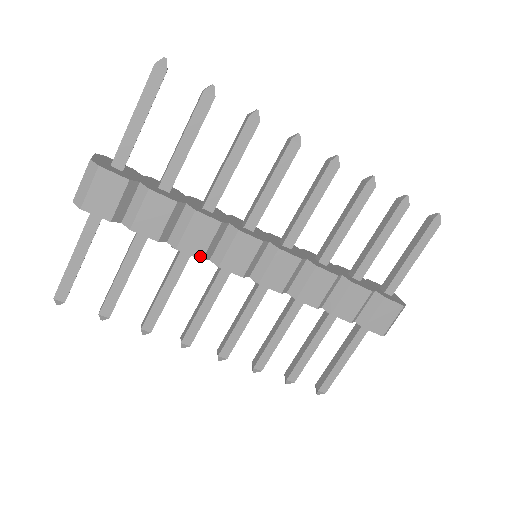
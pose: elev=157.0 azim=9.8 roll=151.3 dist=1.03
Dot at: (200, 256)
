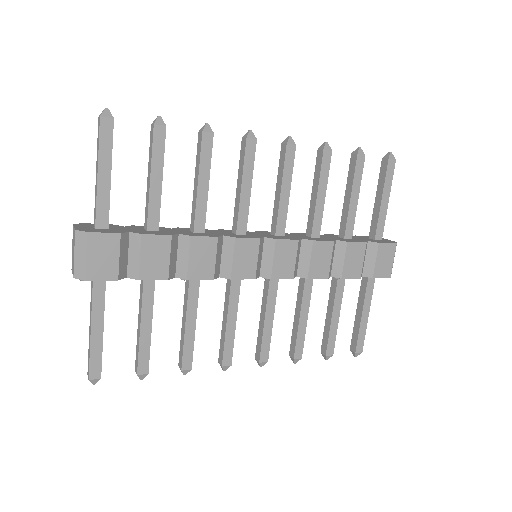
Dot at: (211, 276)
